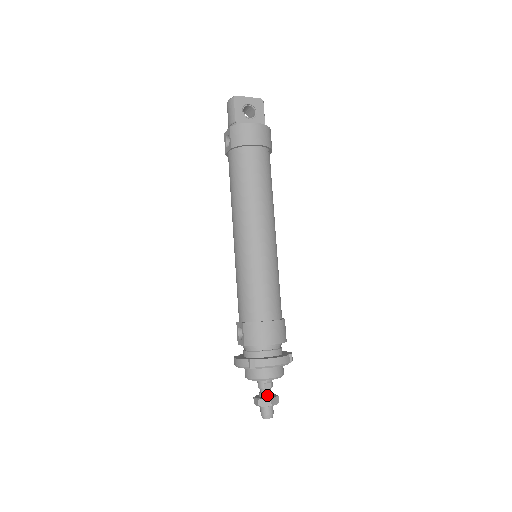
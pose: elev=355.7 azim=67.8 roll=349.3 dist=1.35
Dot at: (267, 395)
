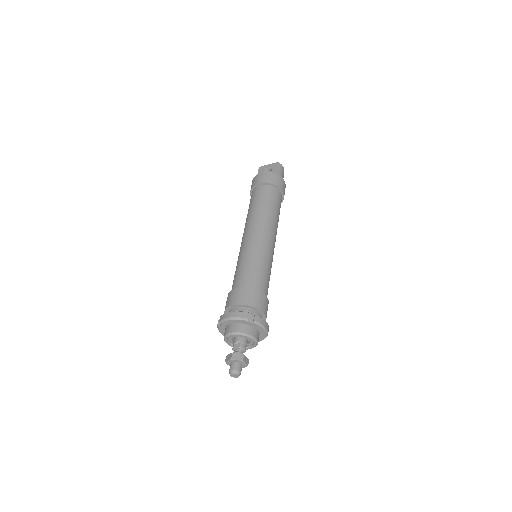
Dot at: occluded
